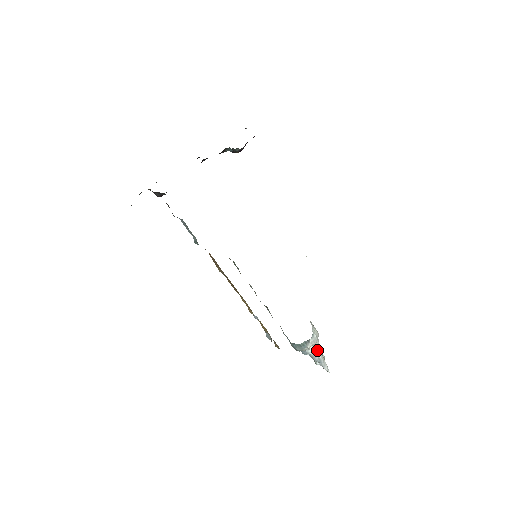
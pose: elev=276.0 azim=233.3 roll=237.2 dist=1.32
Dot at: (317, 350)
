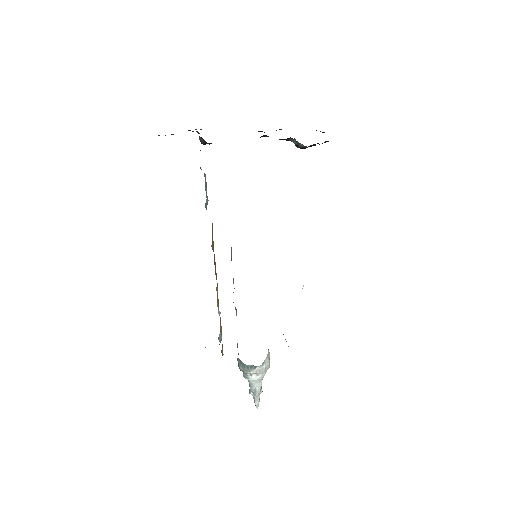
Dot at: (258, 381)
